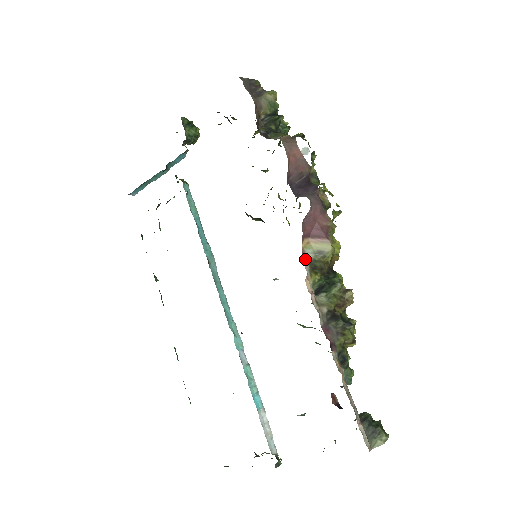
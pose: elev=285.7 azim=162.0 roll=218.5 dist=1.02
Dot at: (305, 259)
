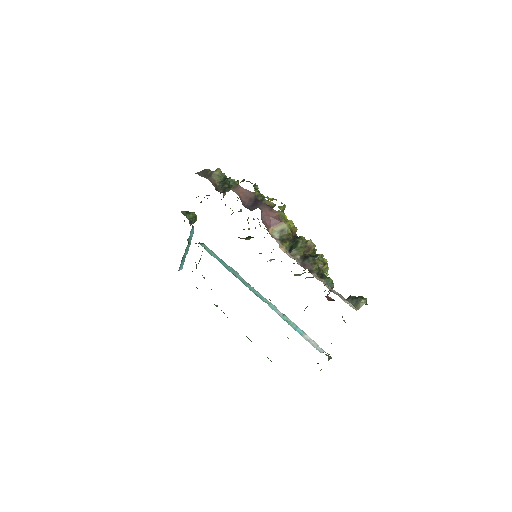
Dot at: (275, 238)
